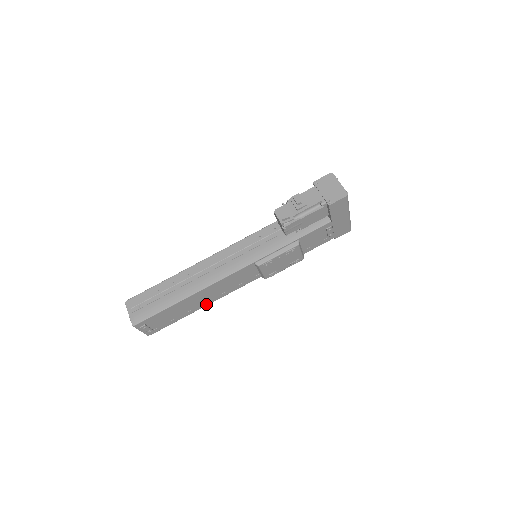
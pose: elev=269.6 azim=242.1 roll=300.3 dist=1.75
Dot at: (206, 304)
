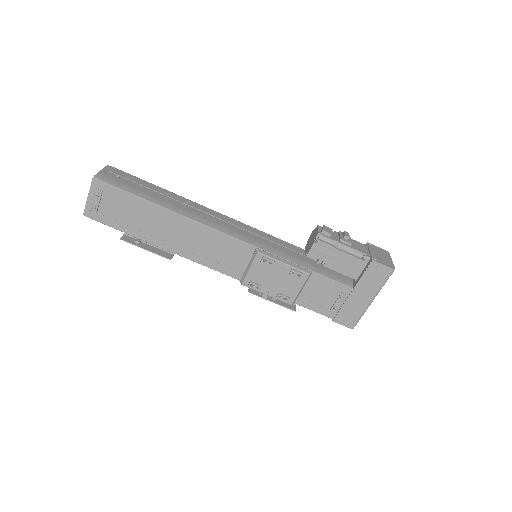
Dot at: (167, 247)
